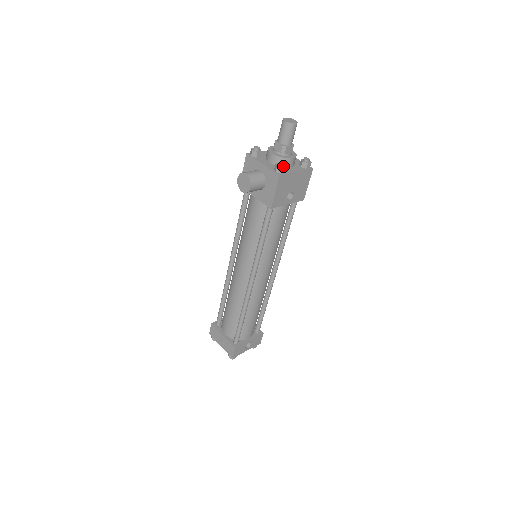
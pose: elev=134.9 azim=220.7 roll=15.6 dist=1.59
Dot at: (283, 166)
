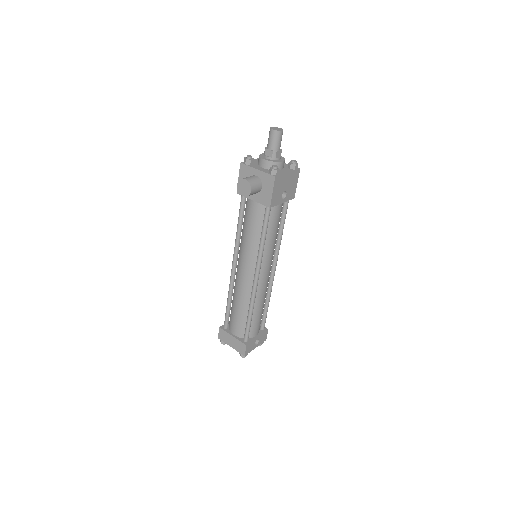
Dot at: (277, 168)
